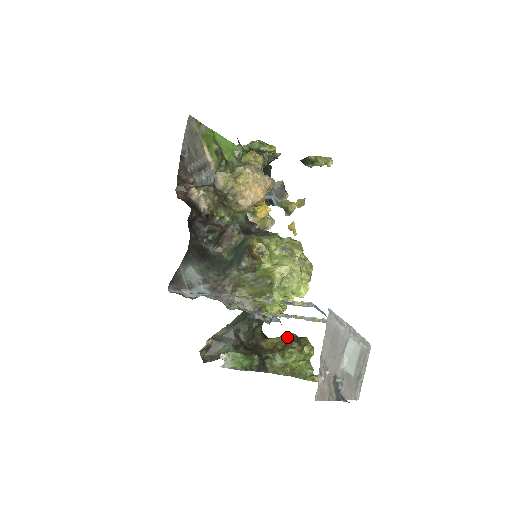
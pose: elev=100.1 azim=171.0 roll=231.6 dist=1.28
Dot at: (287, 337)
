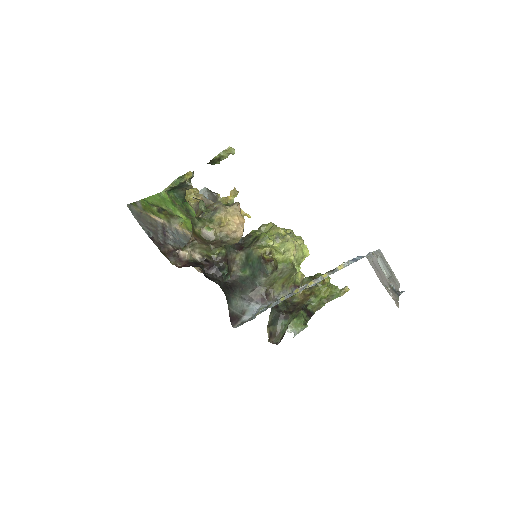
Dot at: (305, 283)
